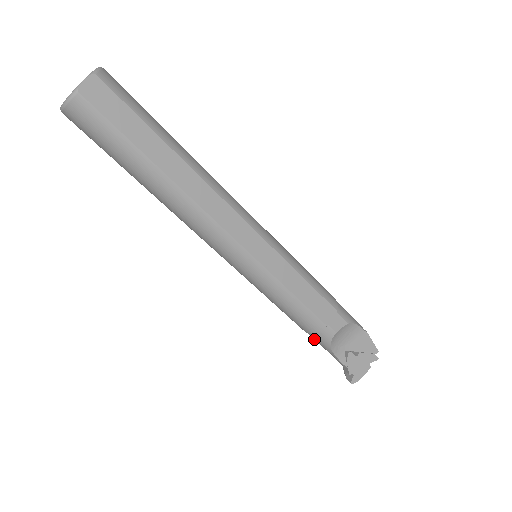
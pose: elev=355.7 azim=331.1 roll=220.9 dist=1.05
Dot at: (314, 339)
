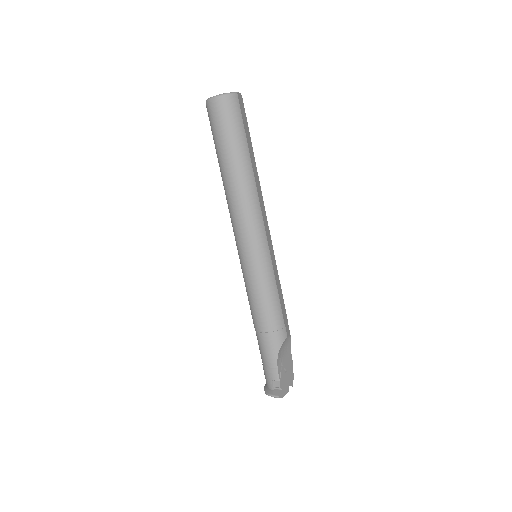
Dot at: (267, 343)
